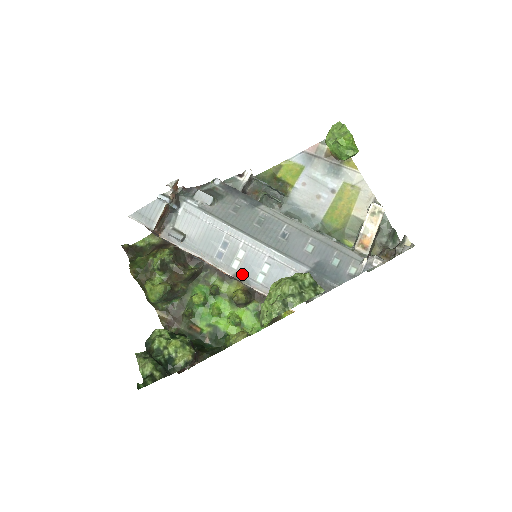
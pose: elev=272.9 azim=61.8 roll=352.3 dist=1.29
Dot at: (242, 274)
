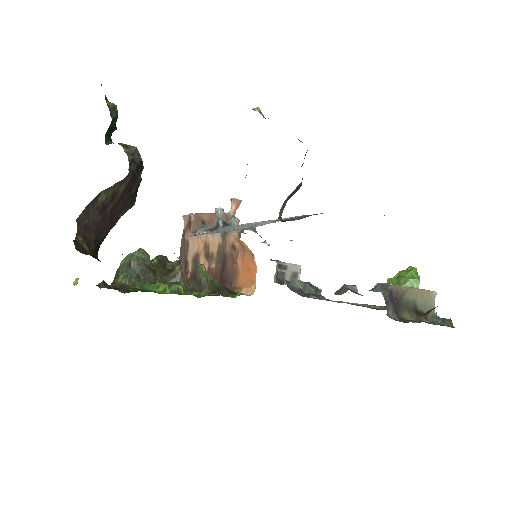
Dot at: occluded
